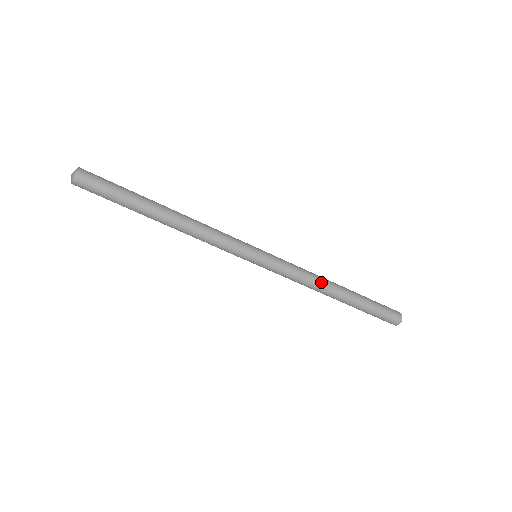
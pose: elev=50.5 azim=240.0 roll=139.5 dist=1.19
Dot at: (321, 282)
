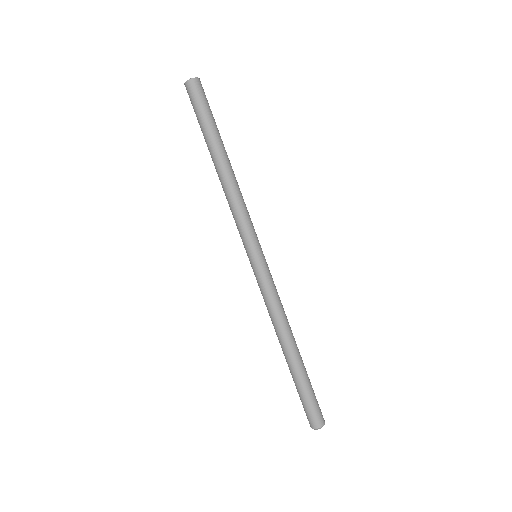
Dot at: (288, 323)
